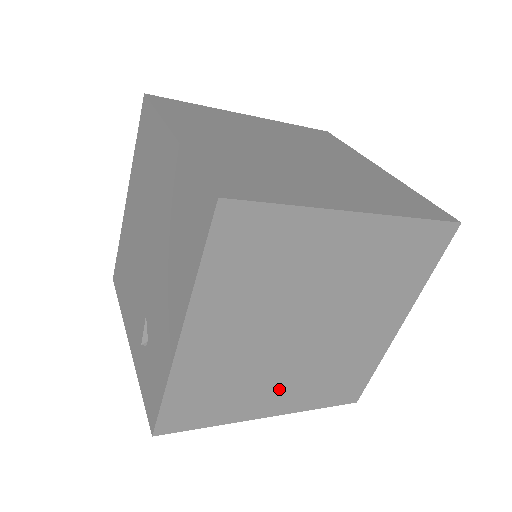
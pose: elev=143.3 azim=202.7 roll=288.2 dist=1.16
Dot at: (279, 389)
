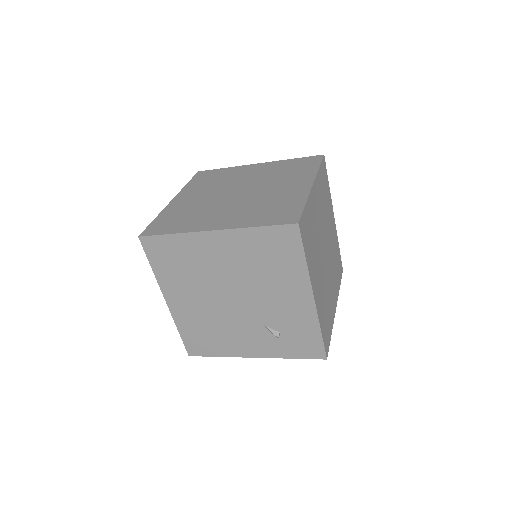
Dot at: (332, 291)
